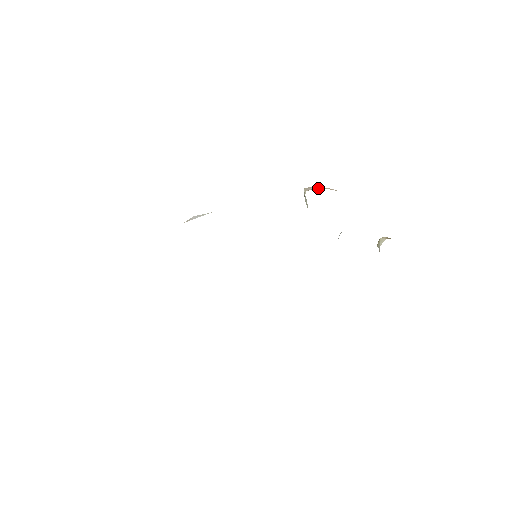
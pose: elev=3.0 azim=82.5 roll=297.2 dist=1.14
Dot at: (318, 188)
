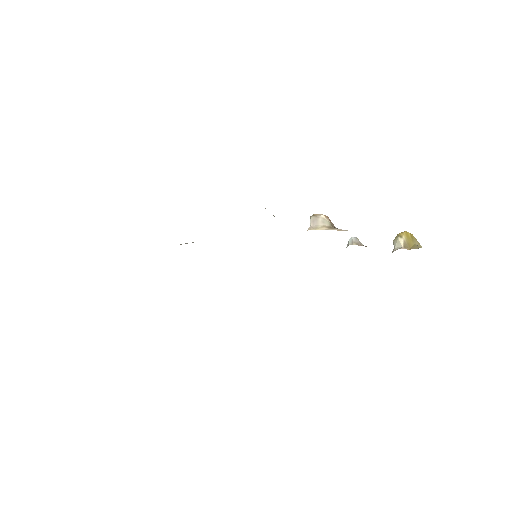
Dot at: (326, 224)
